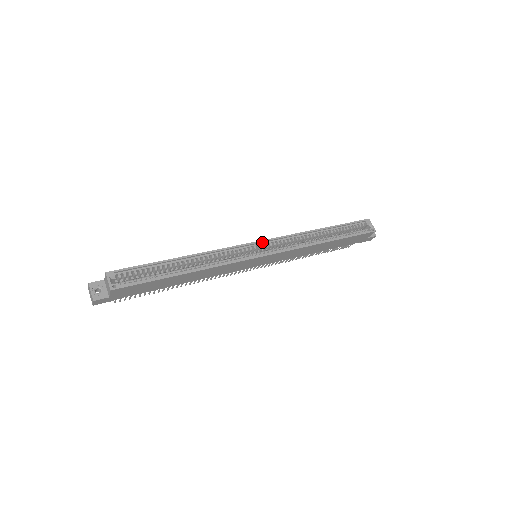
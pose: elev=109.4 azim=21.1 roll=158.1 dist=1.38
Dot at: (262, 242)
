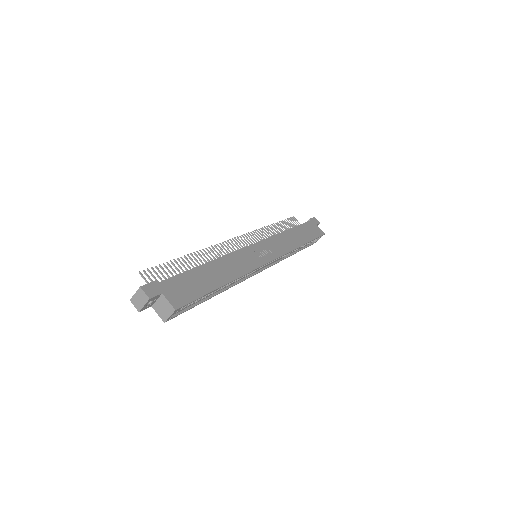
Dot at: (272, 260)
